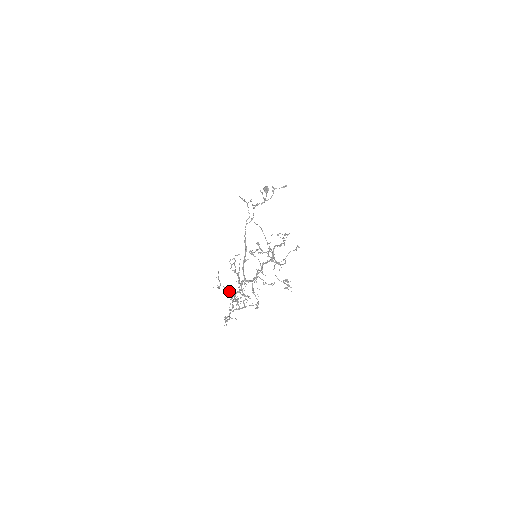
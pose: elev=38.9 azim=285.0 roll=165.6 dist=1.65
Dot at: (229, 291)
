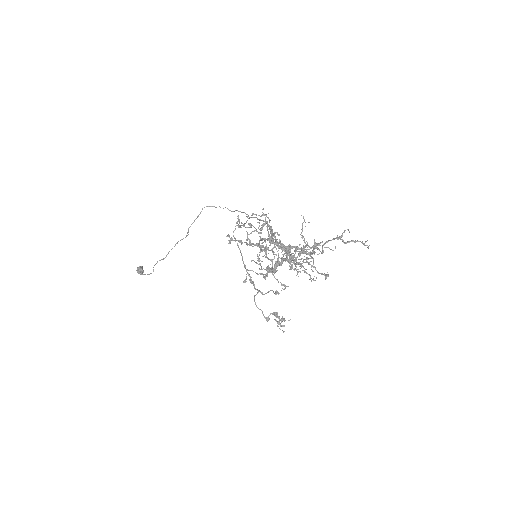
Dot at: occluded
